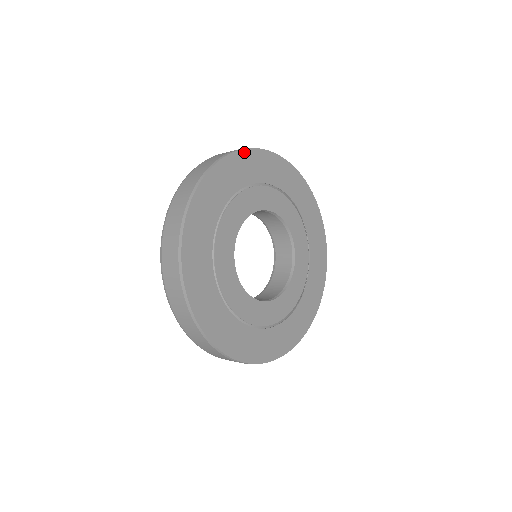
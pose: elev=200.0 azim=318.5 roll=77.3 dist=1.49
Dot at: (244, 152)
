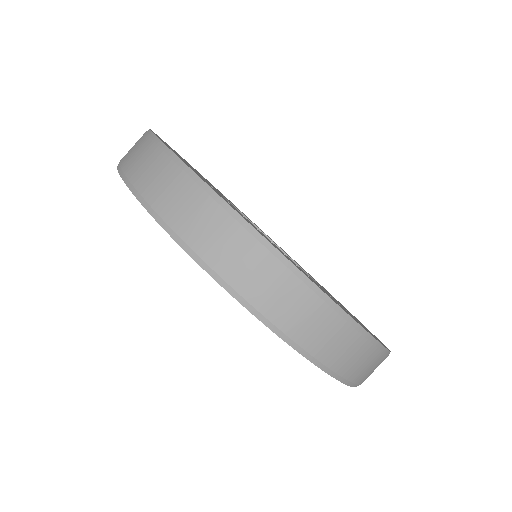
Dot at: occluded
